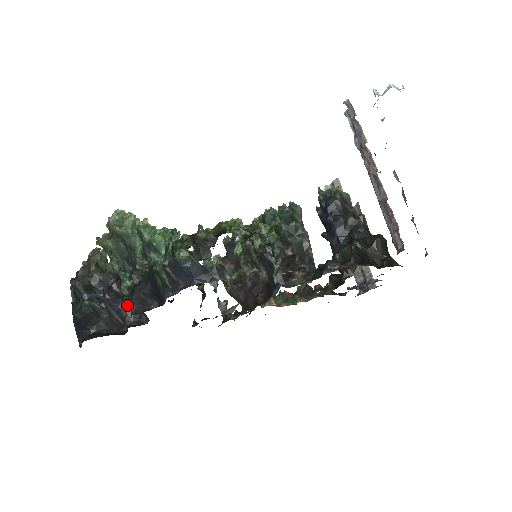
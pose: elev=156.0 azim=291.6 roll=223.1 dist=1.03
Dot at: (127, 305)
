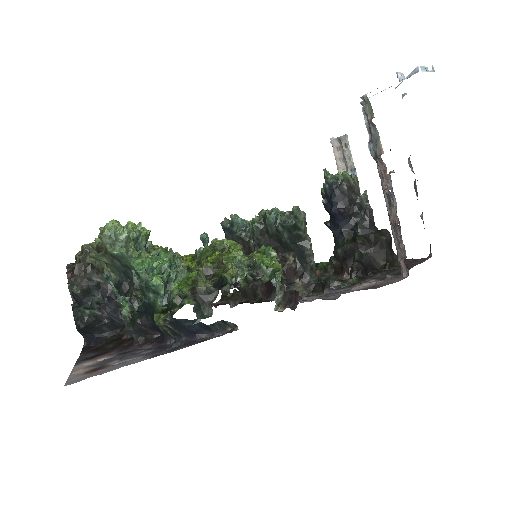
Dot at: occluded
